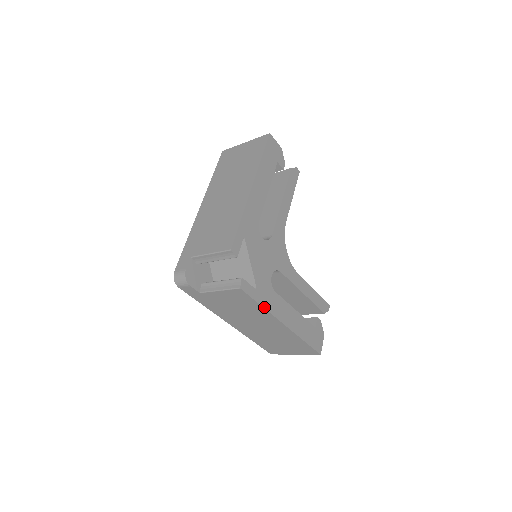
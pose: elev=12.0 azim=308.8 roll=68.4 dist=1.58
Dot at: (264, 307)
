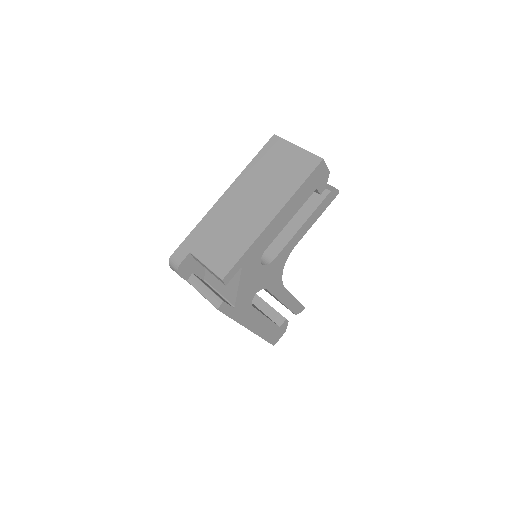
Dot at: (235, 320)
